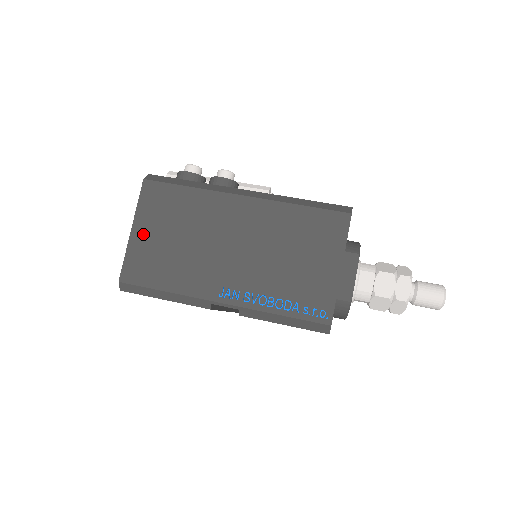
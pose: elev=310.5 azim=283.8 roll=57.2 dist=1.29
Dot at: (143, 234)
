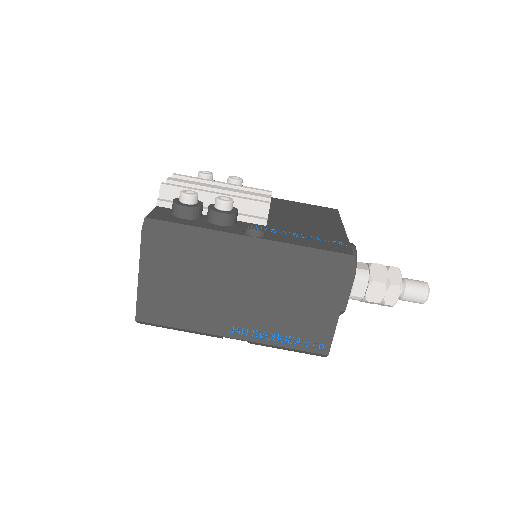
Dot at: (151, 280)
